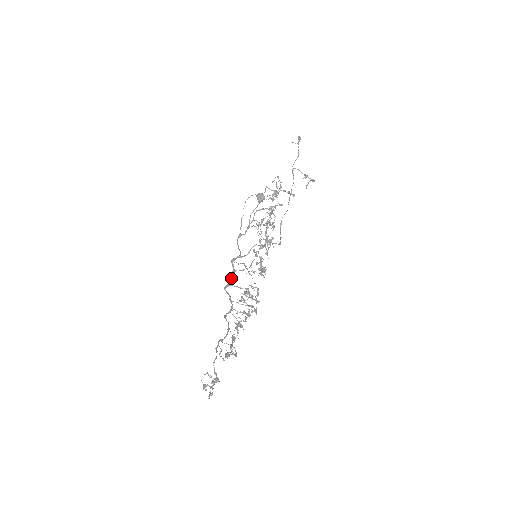
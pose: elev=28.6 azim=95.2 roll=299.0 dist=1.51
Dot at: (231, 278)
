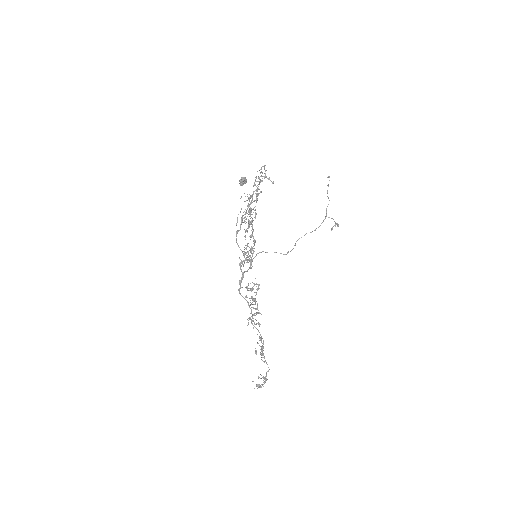
Dot at: occluded
